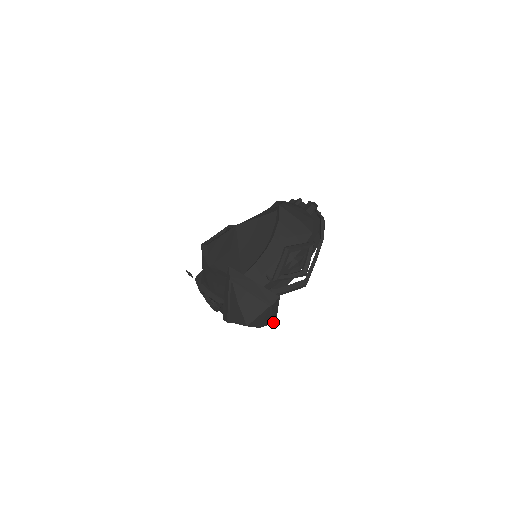
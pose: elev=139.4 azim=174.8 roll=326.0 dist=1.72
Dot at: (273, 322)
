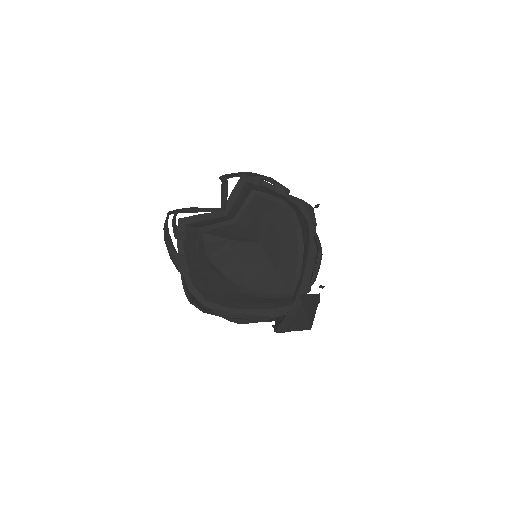
Dot at: occluded
